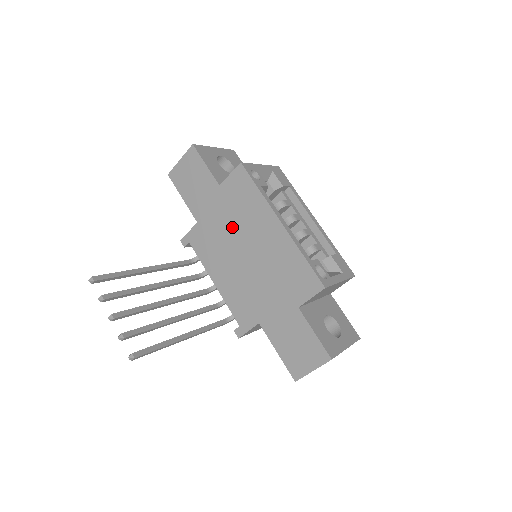
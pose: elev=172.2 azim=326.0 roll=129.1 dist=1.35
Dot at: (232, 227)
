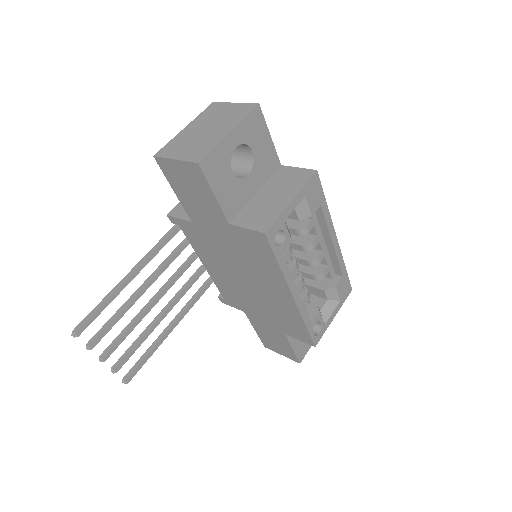
Dot at: (235, 258)
